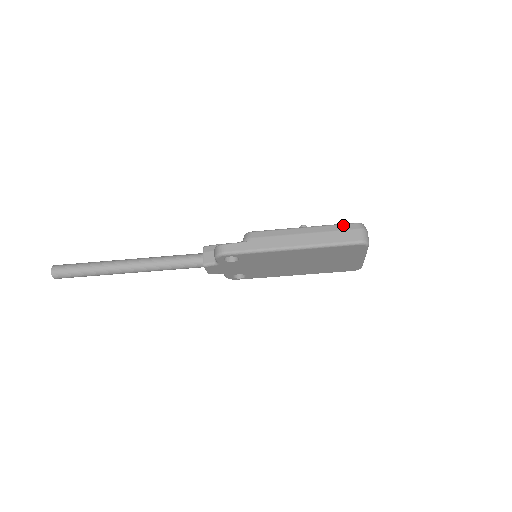
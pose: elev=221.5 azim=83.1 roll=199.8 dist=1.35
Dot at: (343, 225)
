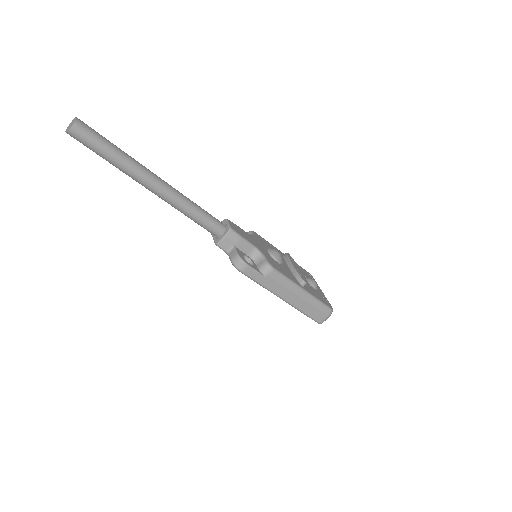
Dot at: (324, 307)
